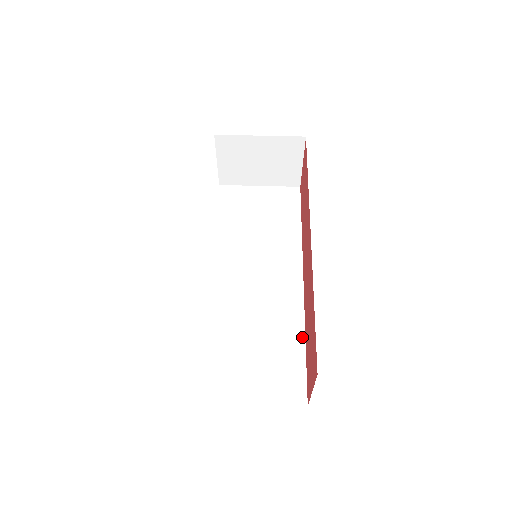
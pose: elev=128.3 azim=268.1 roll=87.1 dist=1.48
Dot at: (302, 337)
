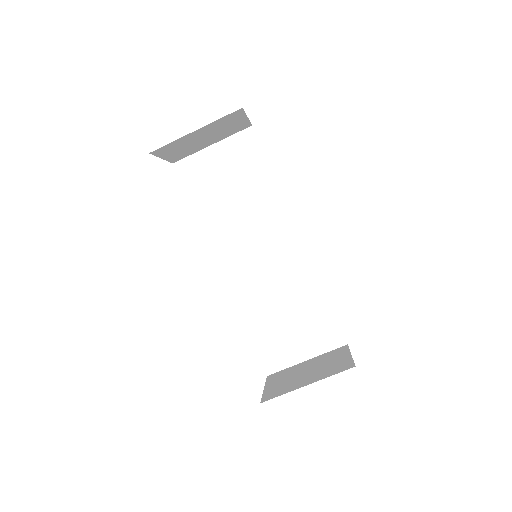
Dot at: (322, 292)
